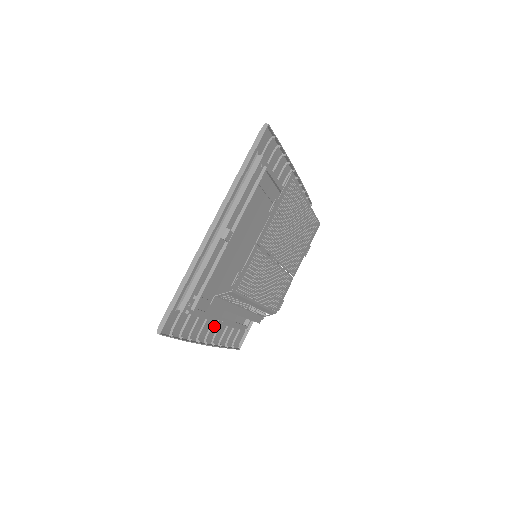
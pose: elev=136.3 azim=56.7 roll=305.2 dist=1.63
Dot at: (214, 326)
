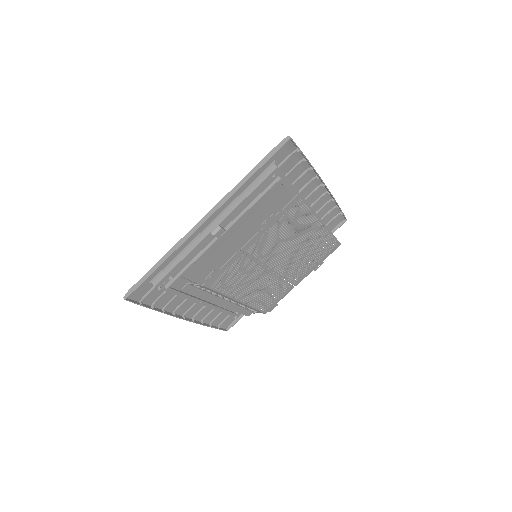
Dot at: (198, 305)
